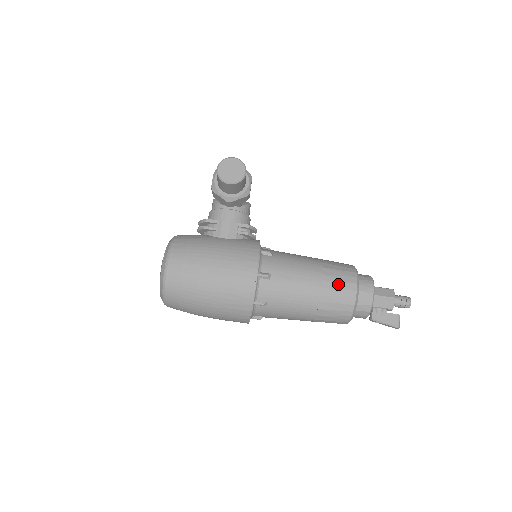
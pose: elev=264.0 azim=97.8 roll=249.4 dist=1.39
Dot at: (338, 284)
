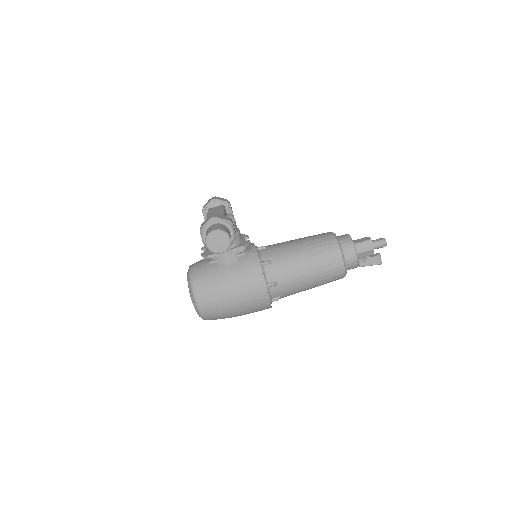
Dot at: (328, 266)
